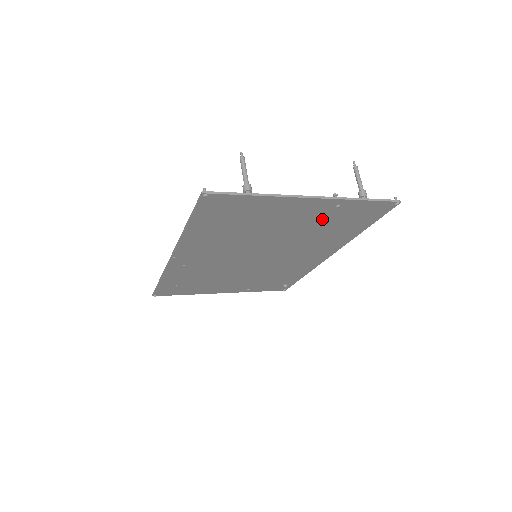
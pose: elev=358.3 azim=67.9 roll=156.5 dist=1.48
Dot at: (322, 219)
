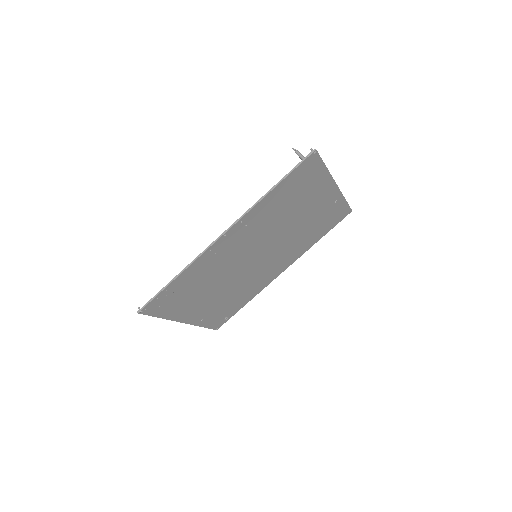
Dot at: (320, 215)
